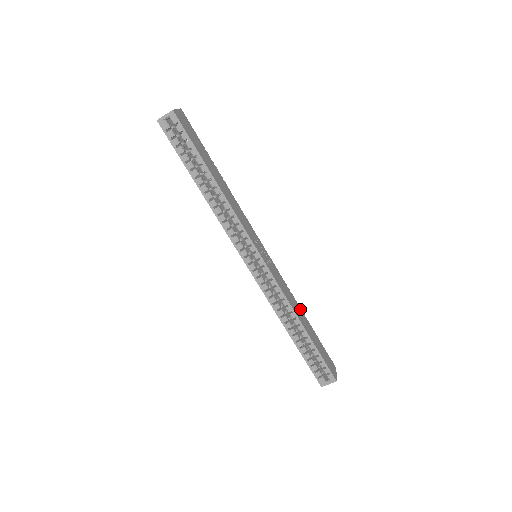
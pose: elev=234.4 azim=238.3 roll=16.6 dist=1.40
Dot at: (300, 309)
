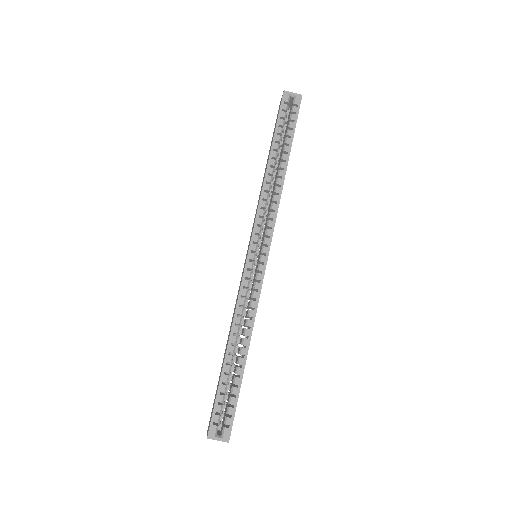
Dot at: occluded
